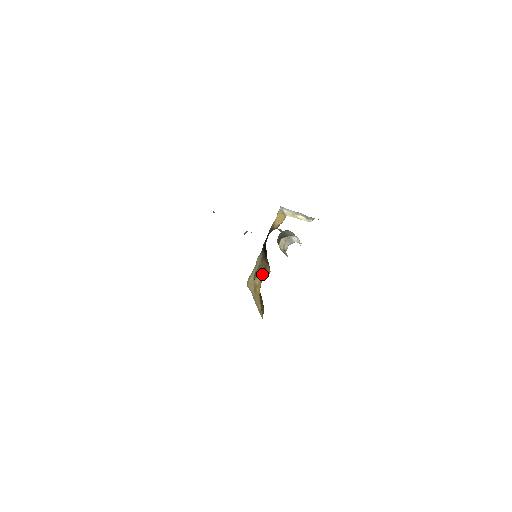
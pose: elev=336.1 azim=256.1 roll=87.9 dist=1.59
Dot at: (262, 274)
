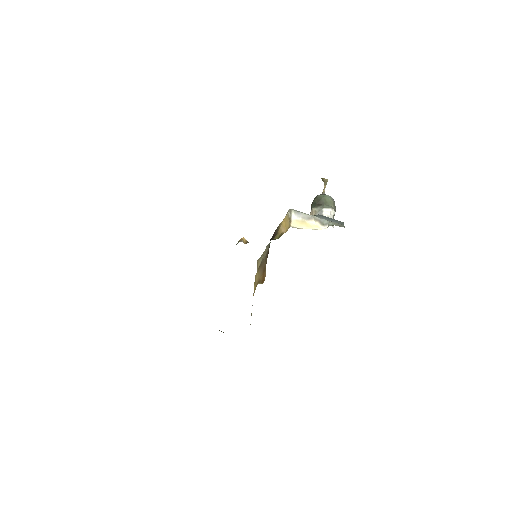
Dot at: (260, 275)
